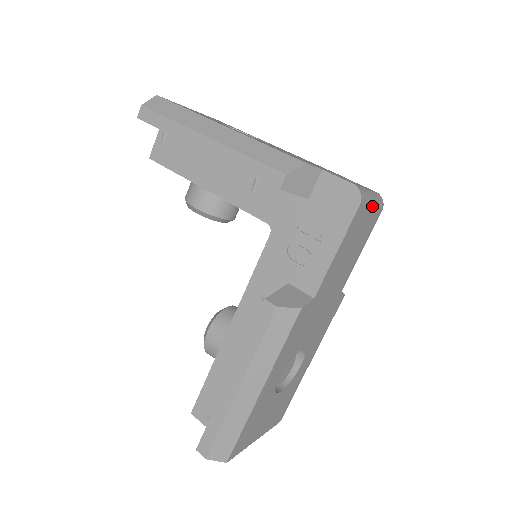
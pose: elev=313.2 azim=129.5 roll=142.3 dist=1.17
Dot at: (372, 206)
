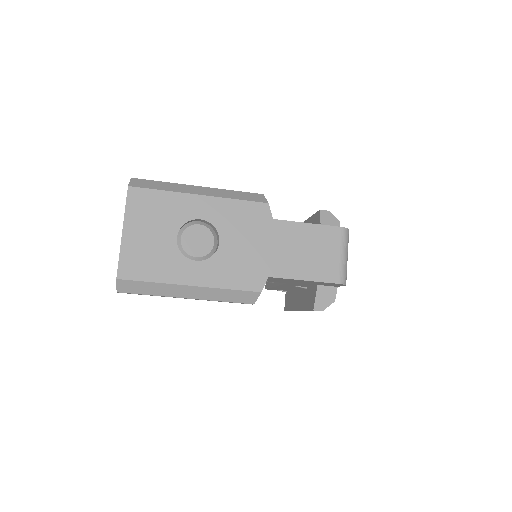
Dot at: (342, 255)
